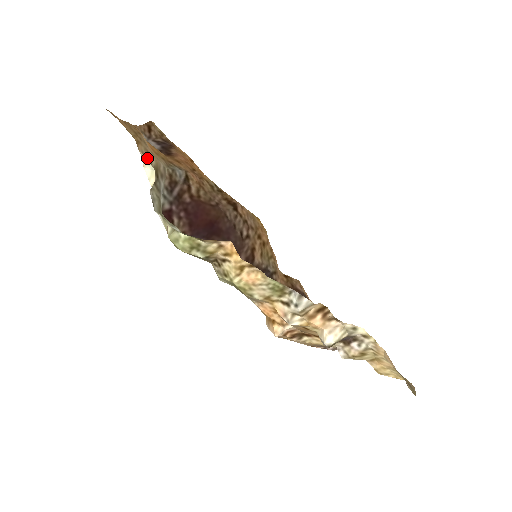
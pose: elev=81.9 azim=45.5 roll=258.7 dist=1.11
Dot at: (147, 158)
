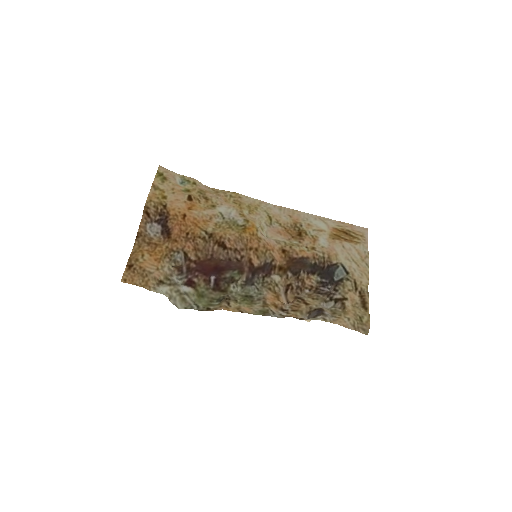
Dot at: (157, 282)
